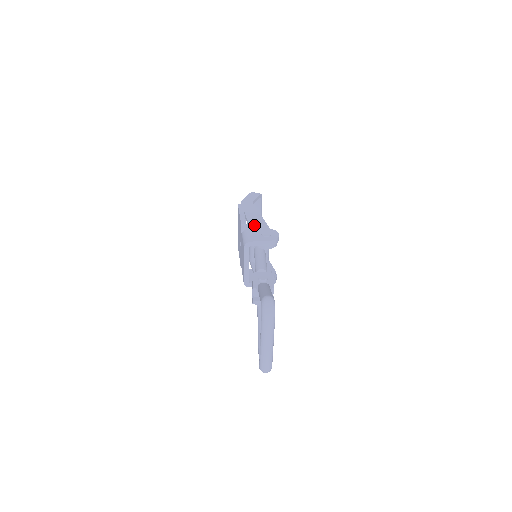
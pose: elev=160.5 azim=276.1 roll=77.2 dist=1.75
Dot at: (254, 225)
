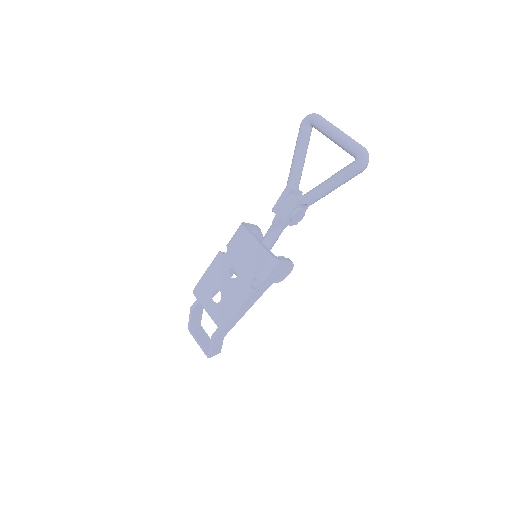
Dot at: occluded
